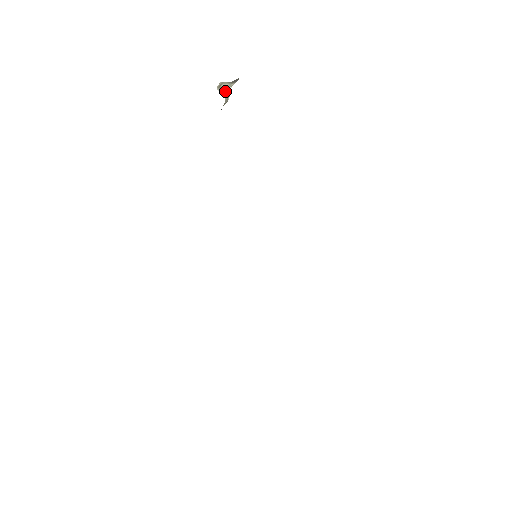
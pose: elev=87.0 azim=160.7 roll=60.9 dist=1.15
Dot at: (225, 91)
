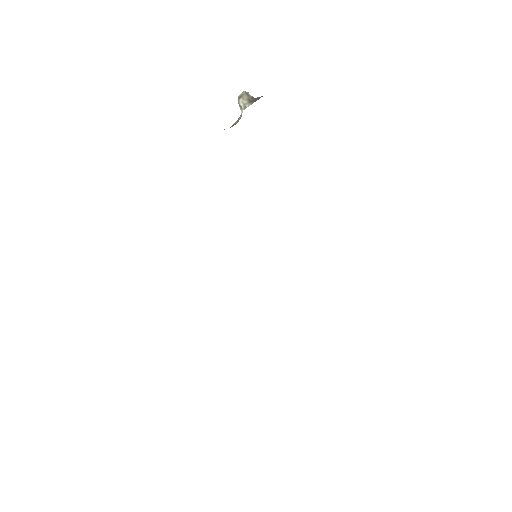
Dot at: (240, 108)
